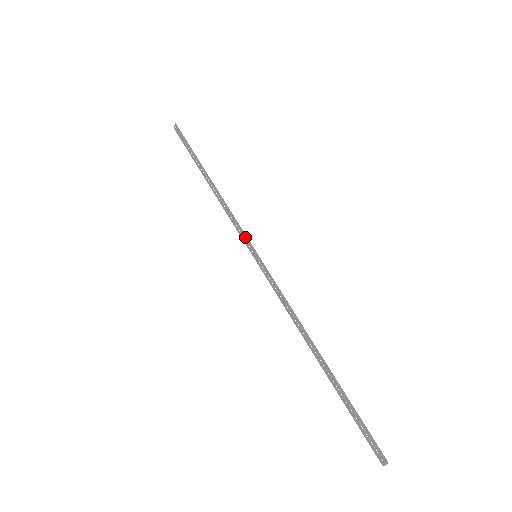
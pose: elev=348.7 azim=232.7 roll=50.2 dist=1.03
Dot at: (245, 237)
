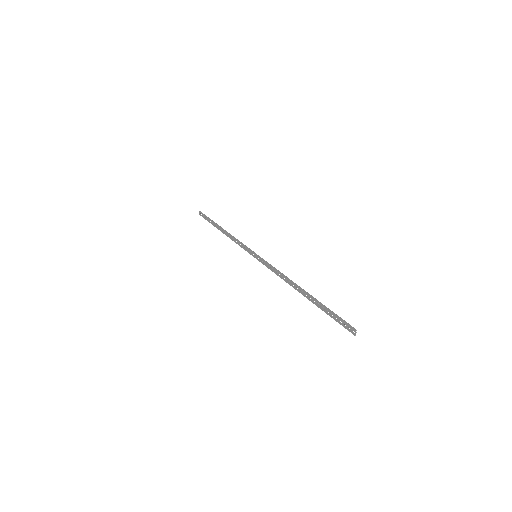
Dot at: (248, 249)
